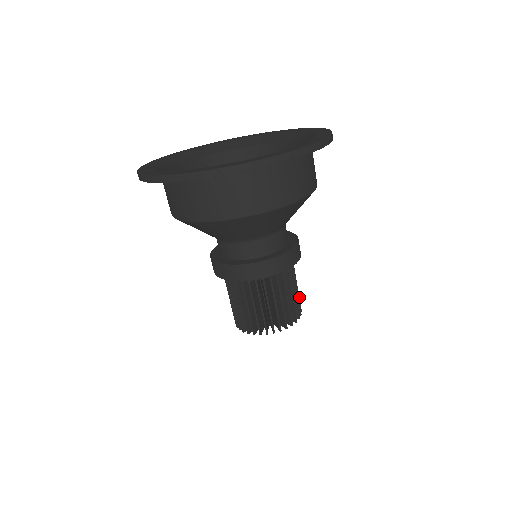
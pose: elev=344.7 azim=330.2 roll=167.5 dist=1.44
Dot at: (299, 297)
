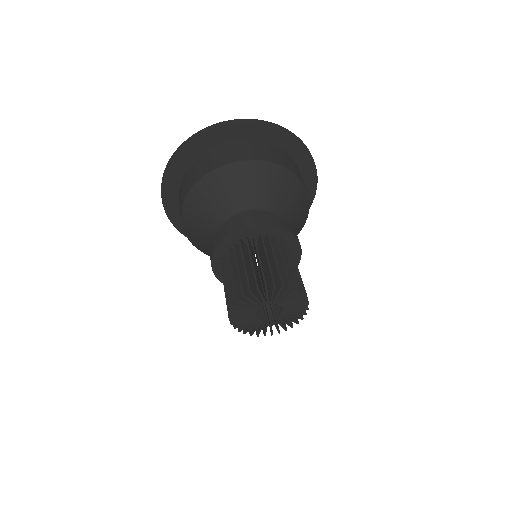
Dot at: (297, 276)
